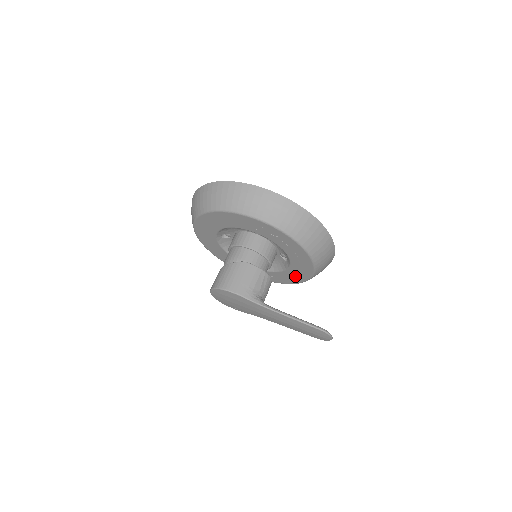
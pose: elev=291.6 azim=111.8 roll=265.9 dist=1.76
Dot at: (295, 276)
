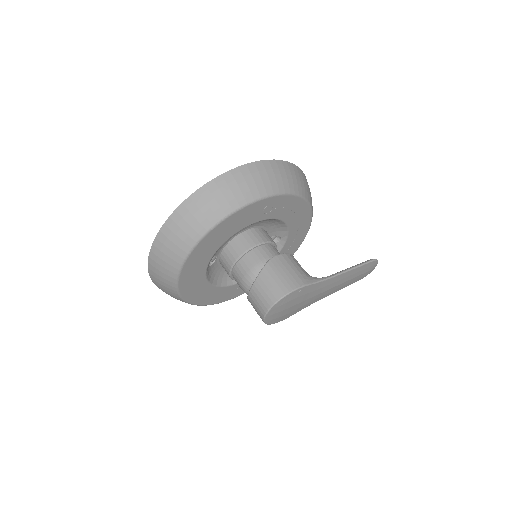
Dot at: occluded
